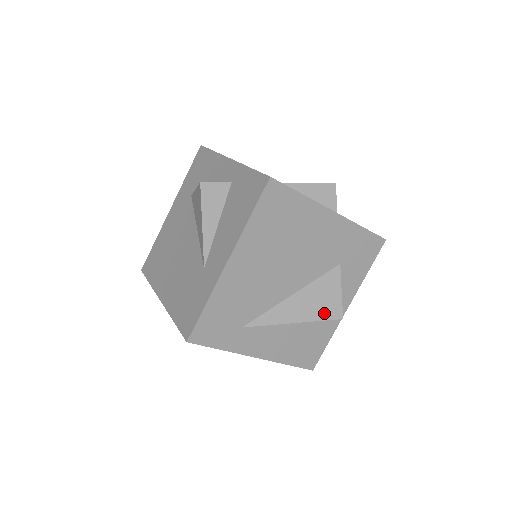
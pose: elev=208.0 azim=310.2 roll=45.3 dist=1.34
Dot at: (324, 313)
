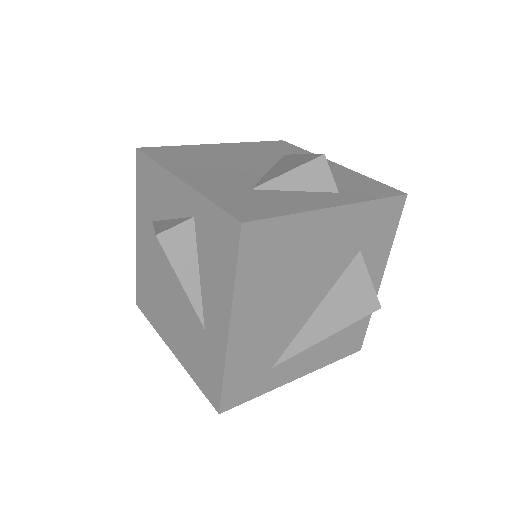
Dot at: (358, 312)
